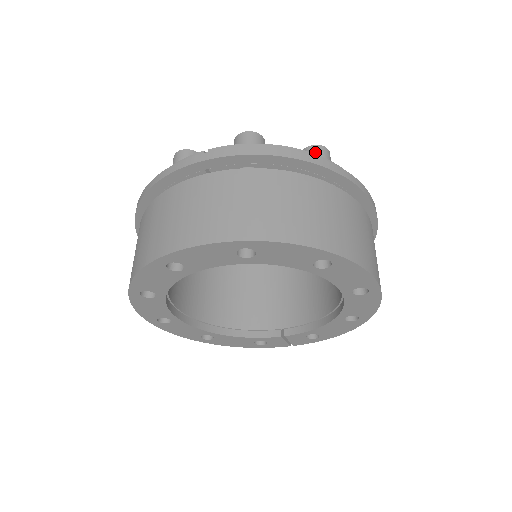
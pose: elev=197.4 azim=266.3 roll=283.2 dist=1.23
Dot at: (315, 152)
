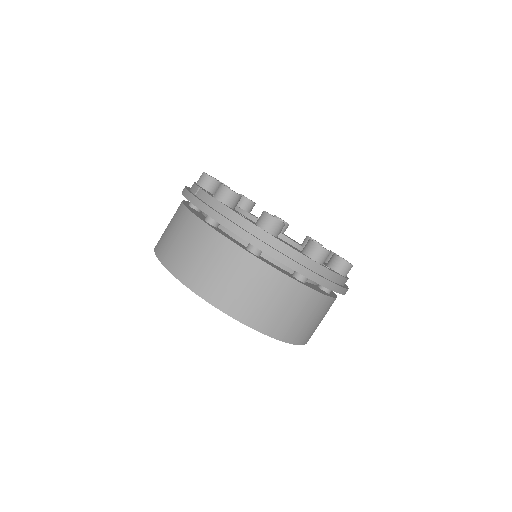
Dot at: (262, 219)
